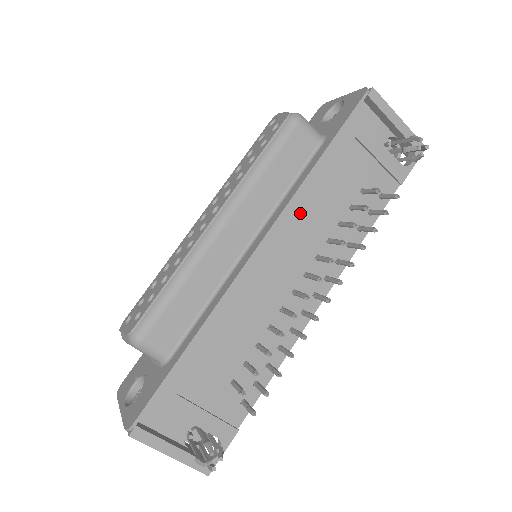
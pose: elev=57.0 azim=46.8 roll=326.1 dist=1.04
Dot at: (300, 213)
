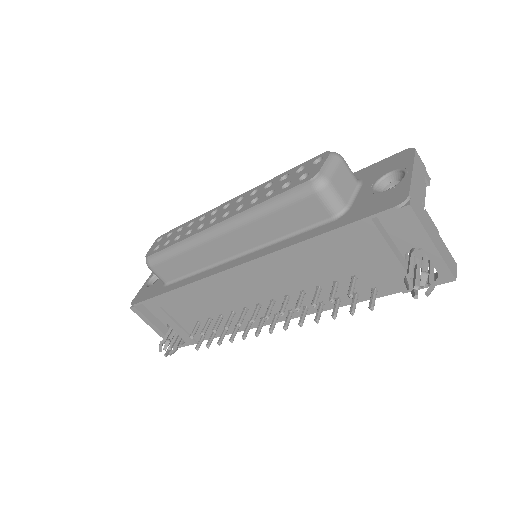
Dot at: (279, 265)
